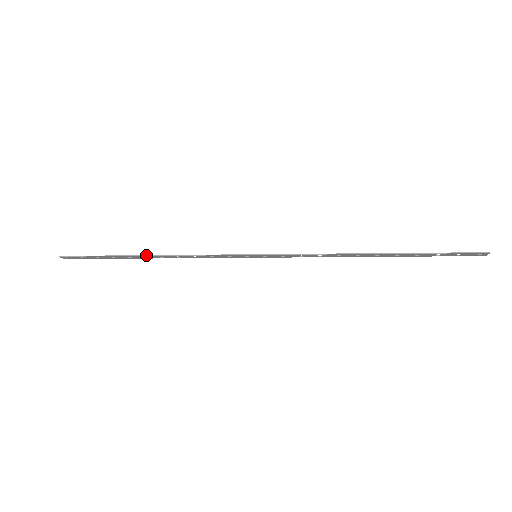
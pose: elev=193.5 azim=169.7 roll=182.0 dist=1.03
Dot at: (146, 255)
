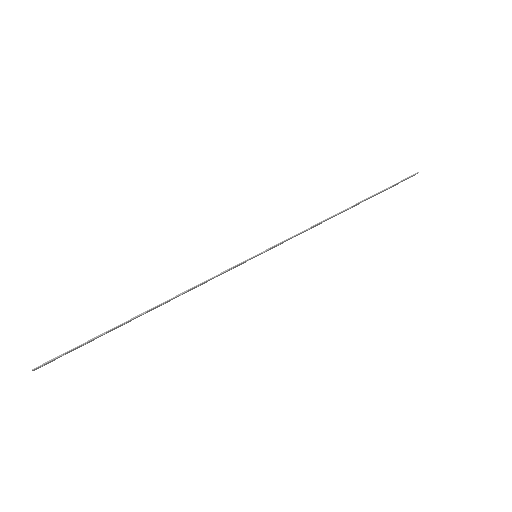
Dot at: (147, 310)
